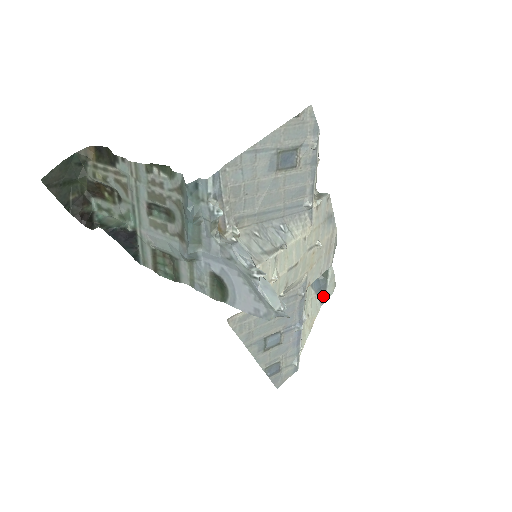
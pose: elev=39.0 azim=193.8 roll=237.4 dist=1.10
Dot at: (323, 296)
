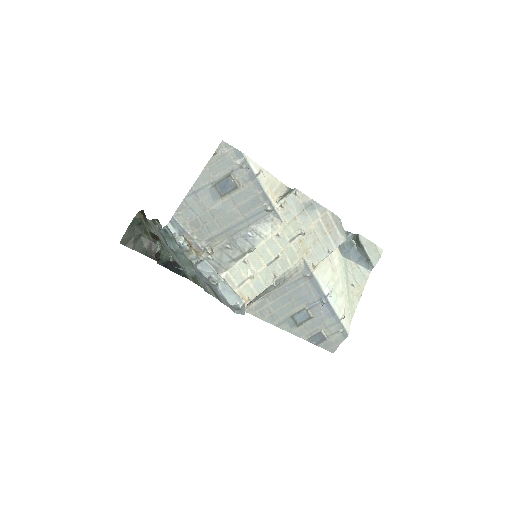
Dot at: (368, 263)
